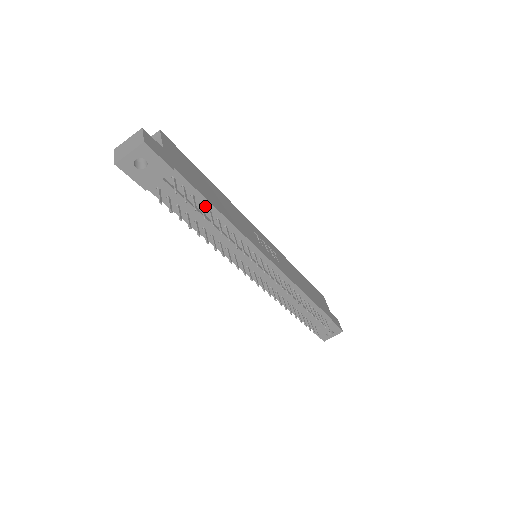
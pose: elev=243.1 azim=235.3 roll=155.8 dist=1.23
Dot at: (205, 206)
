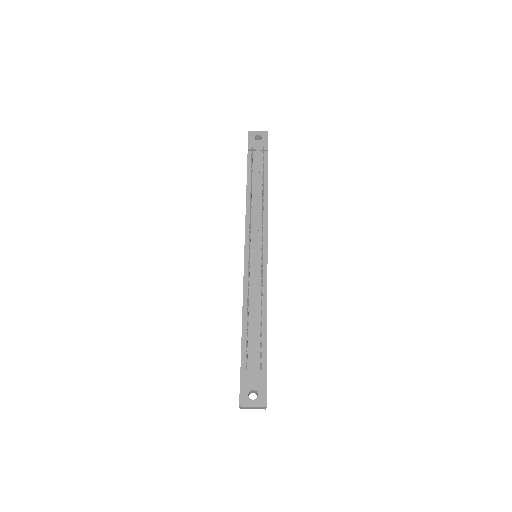
Dot at: (264, 180)
